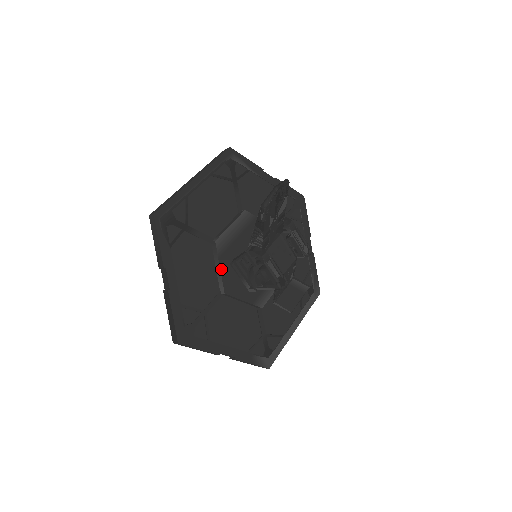
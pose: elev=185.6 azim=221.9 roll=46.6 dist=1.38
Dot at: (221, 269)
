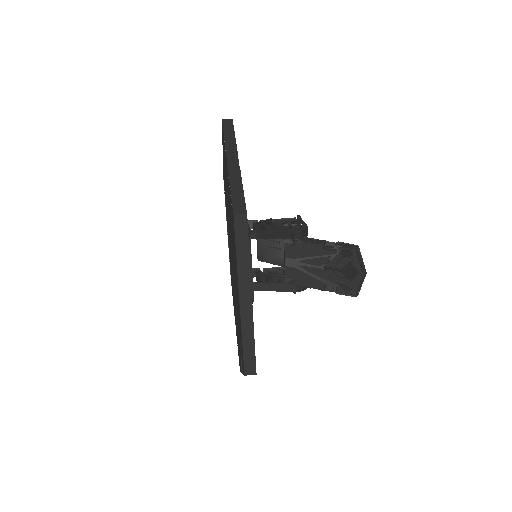
Dot at: occluded
